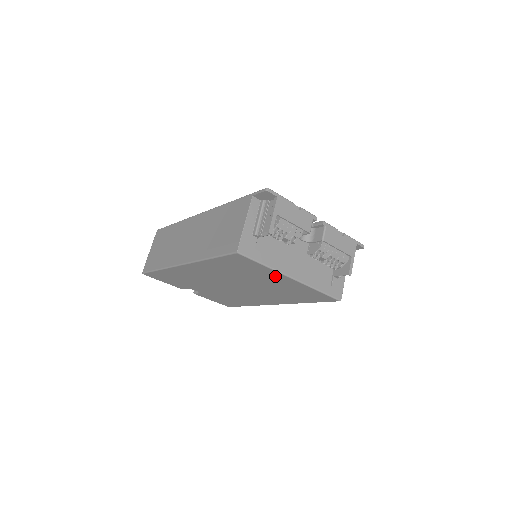
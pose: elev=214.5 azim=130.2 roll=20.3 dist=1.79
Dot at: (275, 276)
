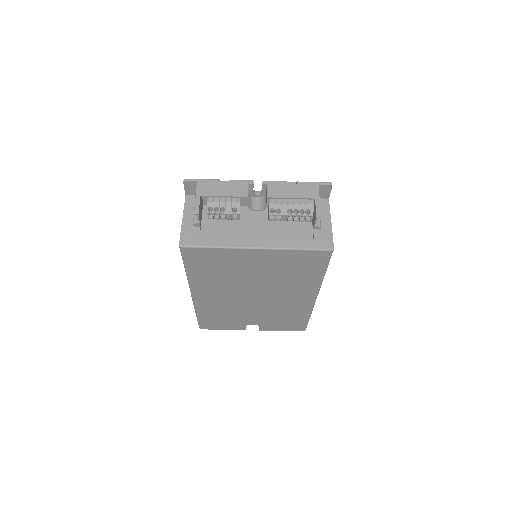
Dot at: (243, 256)
